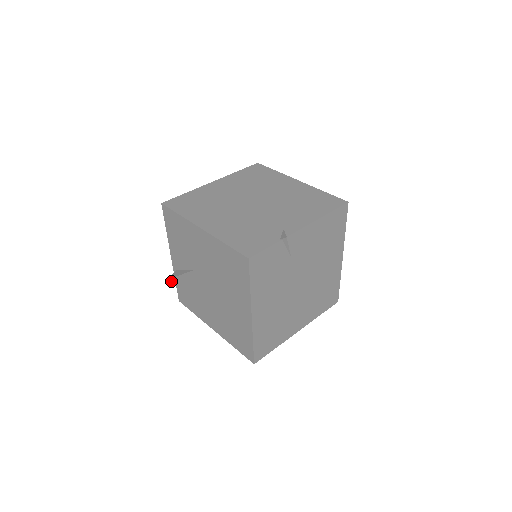
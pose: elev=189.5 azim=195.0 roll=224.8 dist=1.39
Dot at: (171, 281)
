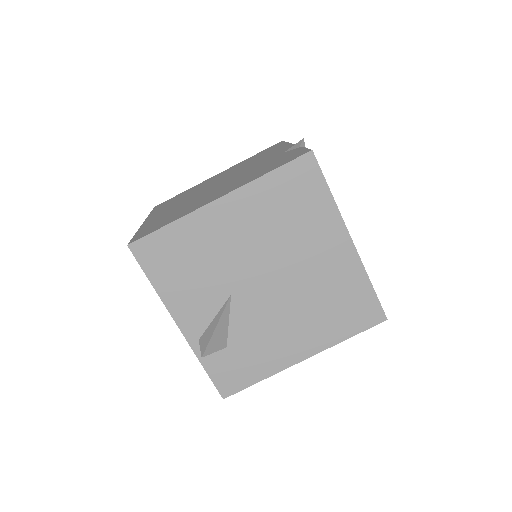
Dot at: (208, 353)
